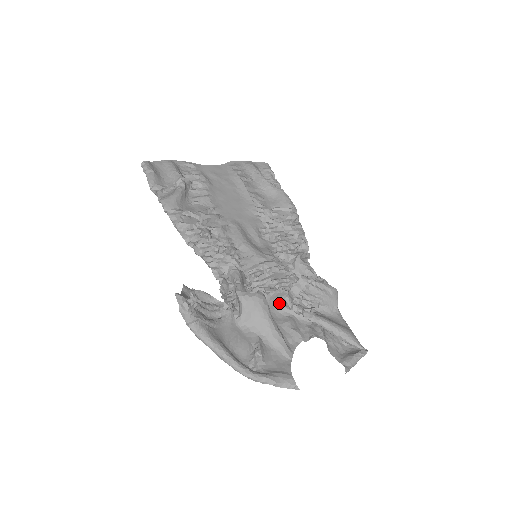
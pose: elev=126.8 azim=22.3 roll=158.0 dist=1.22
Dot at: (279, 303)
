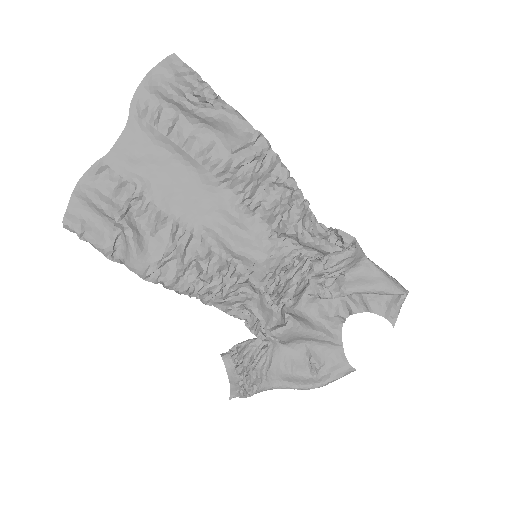
Dot at: (306, 294)
